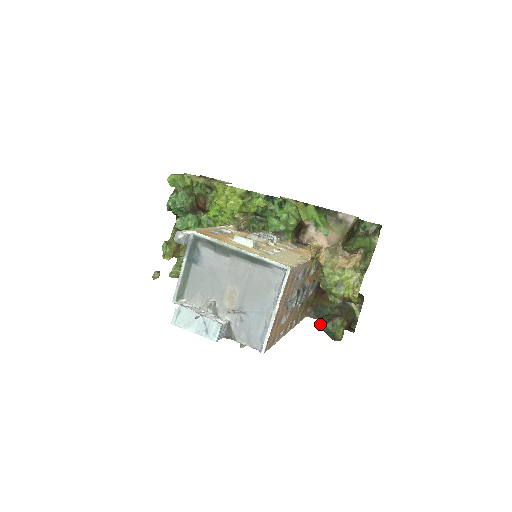
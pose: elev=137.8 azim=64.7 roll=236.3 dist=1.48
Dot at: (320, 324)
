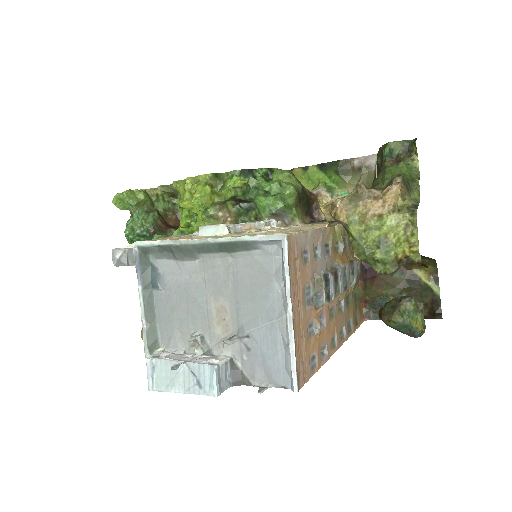
Dot at: (382, 319)
